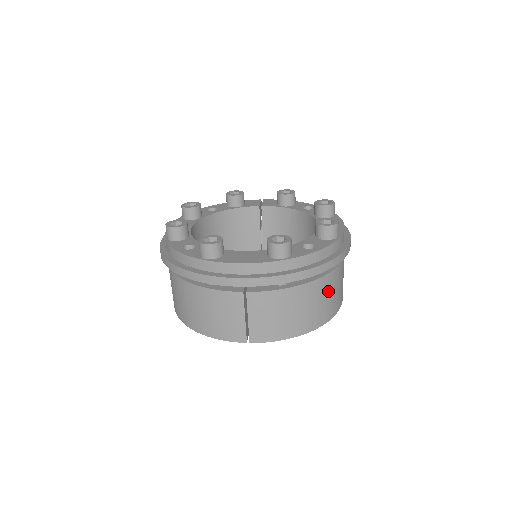
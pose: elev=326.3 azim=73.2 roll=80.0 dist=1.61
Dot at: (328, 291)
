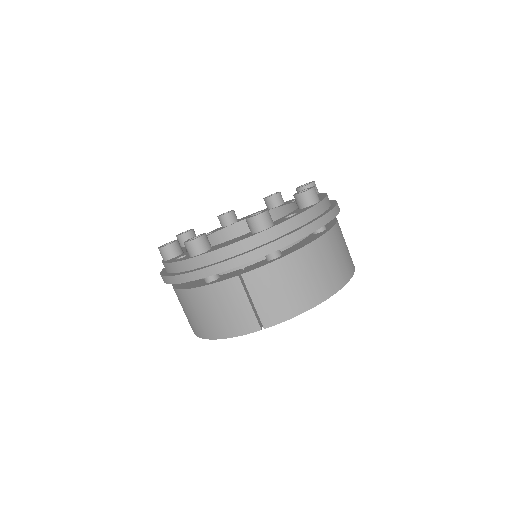
Dot at: (328, 255)
